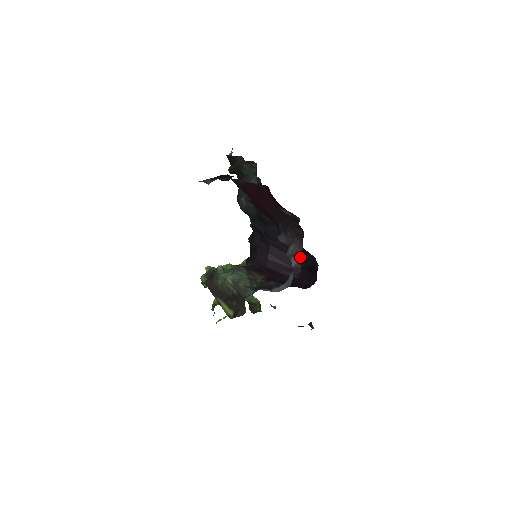
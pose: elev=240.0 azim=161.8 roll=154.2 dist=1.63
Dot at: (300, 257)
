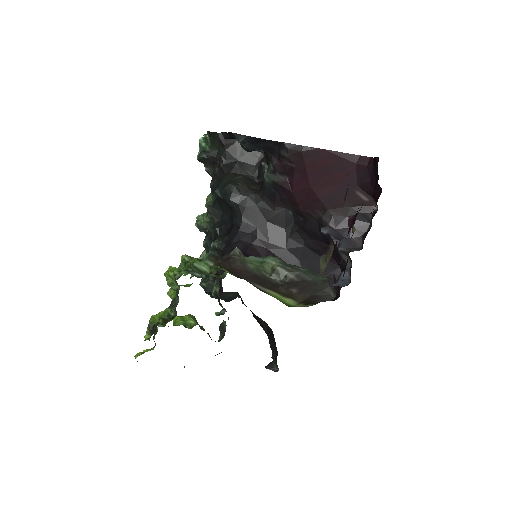
Dot at: (307, 269)
